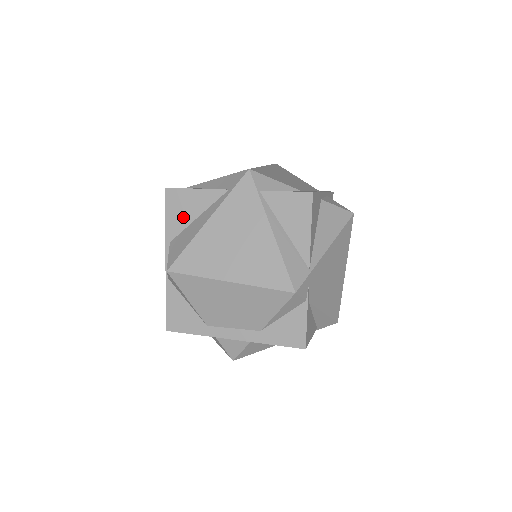
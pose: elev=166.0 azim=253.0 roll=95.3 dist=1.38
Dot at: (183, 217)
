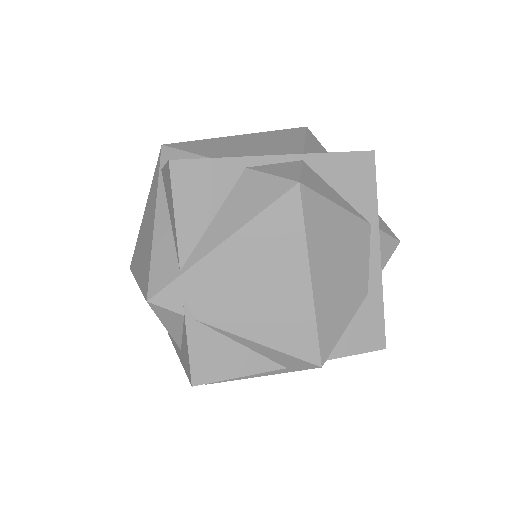
Dot at: occluded
